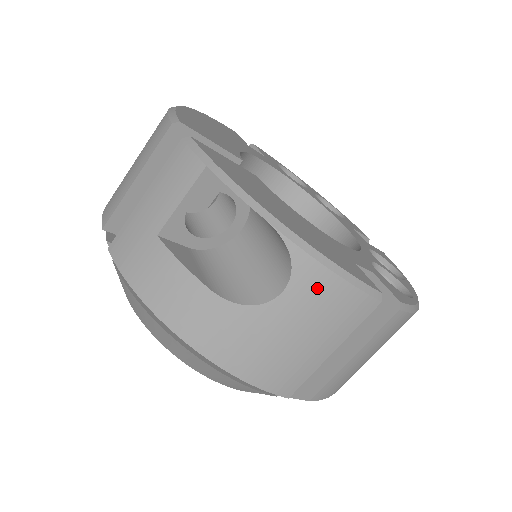
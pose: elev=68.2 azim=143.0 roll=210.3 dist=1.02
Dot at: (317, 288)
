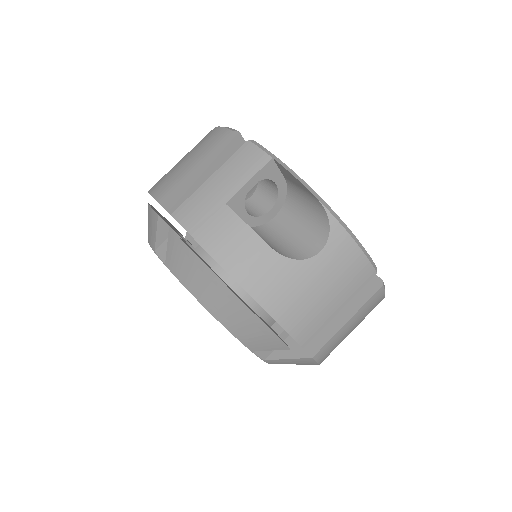
Dot at: (343, 252)
